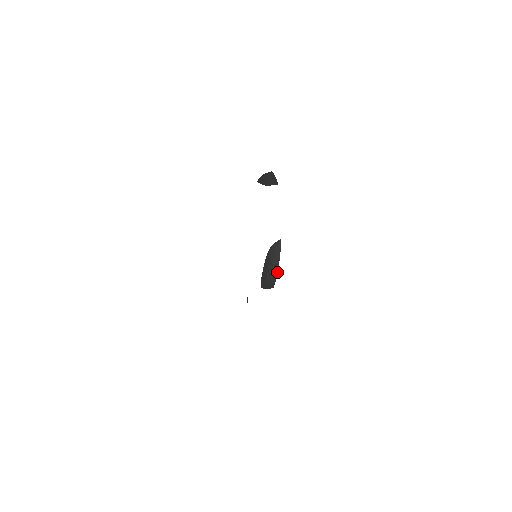
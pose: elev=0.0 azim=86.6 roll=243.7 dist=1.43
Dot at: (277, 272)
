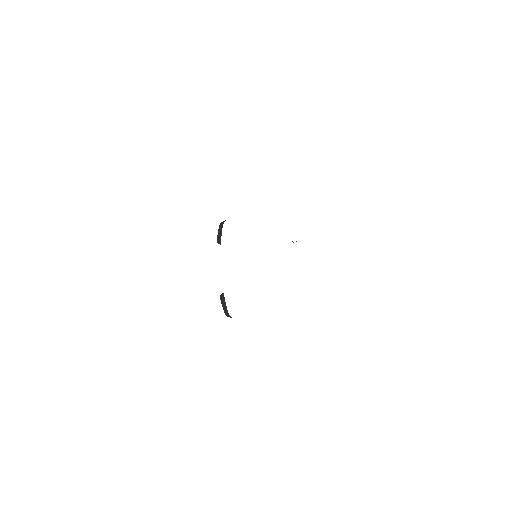
Dot at: (228, 313)
